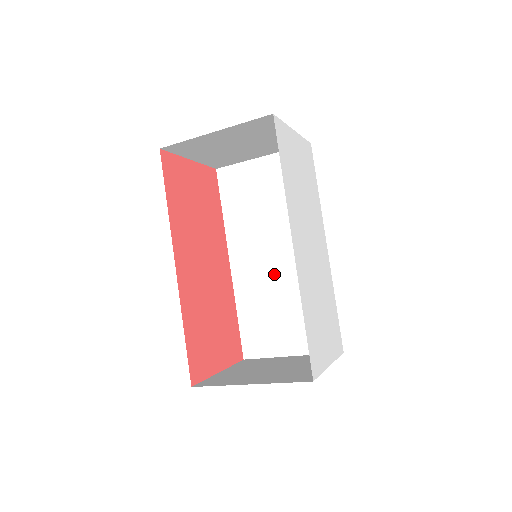
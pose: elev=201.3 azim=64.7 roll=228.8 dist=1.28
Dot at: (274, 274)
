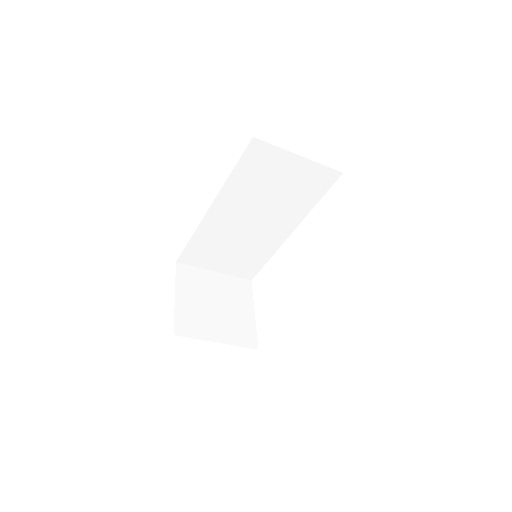
Dot at: (241, 230)
